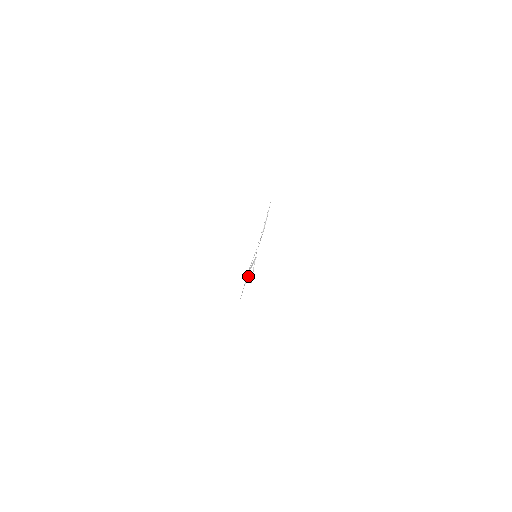
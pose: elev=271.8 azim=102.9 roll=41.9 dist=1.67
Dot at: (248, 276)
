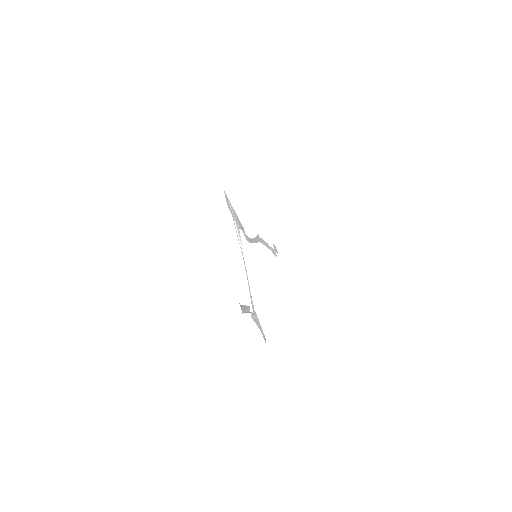
Dot at: (253, 315)
